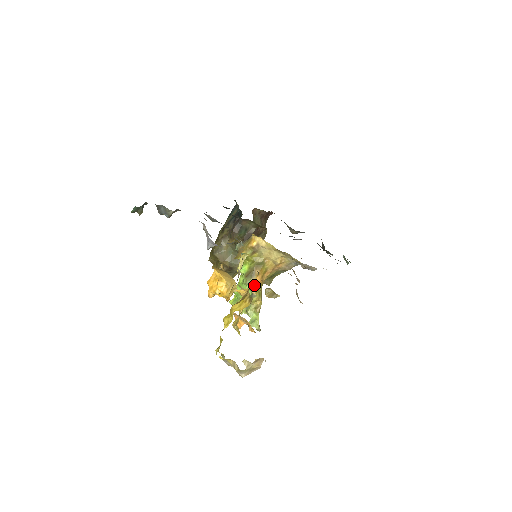
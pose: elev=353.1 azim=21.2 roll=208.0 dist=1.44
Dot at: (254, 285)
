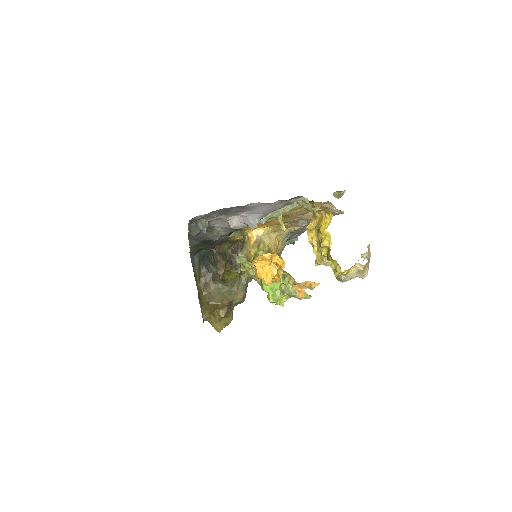
Dot at: occluded
